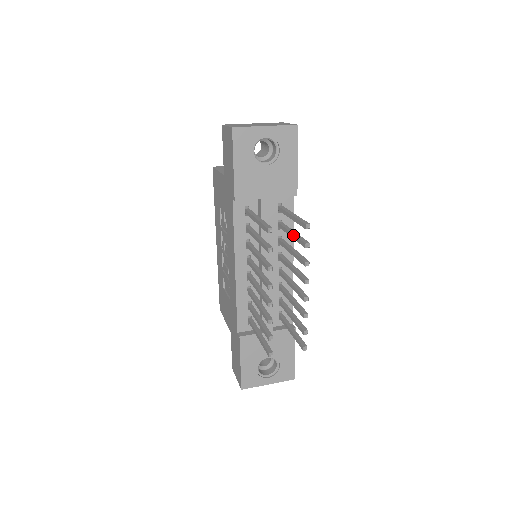
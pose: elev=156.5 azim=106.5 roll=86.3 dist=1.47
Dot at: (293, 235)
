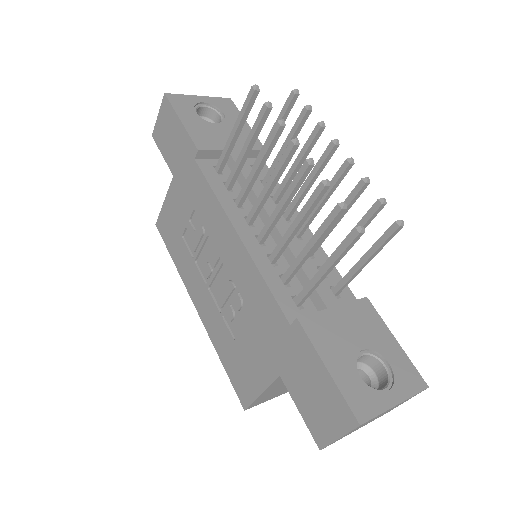
Dot at: (285, 141)
